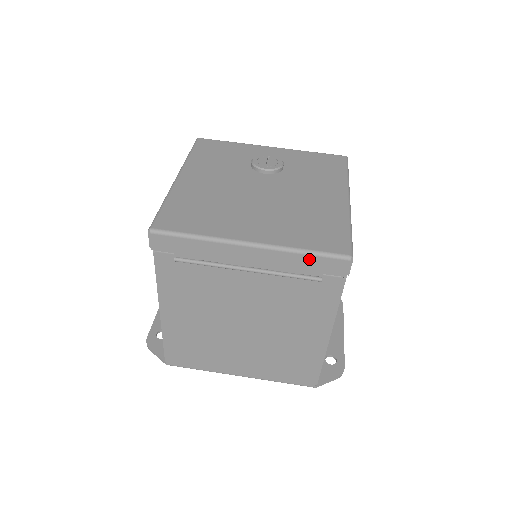
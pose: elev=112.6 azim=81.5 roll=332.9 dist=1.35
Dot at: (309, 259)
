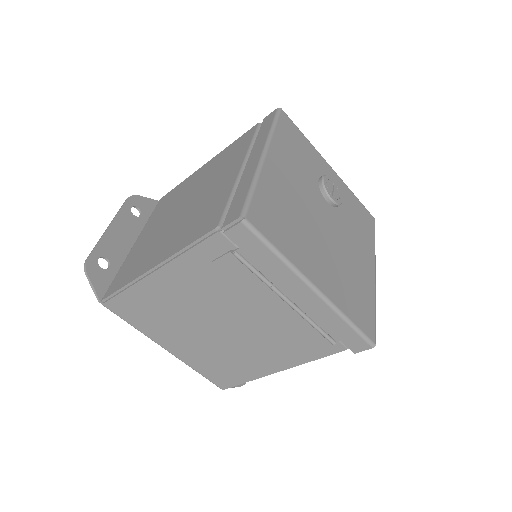
Dot at: (346, 328)
